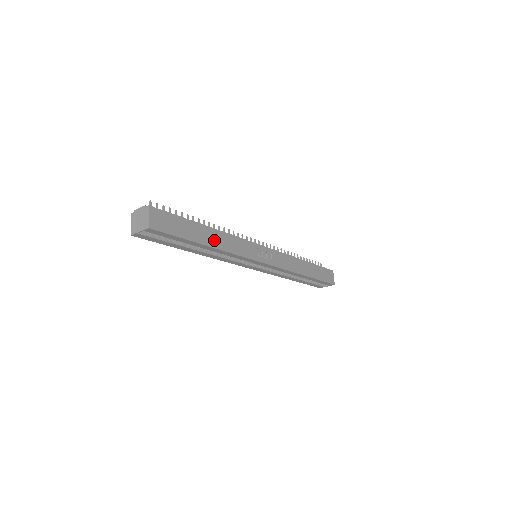
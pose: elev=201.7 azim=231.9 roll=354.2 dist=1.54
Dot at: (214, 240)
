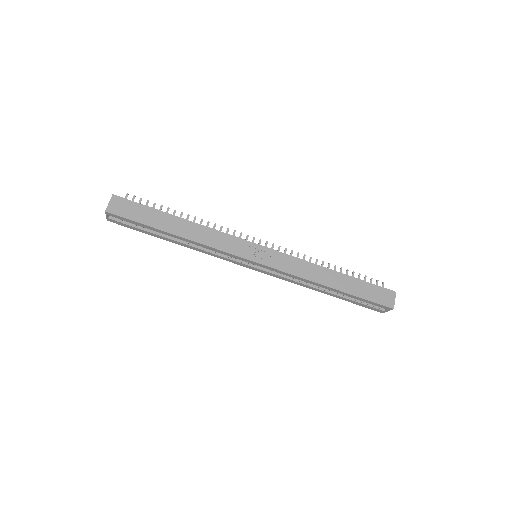
Dot at: (184, 230)
